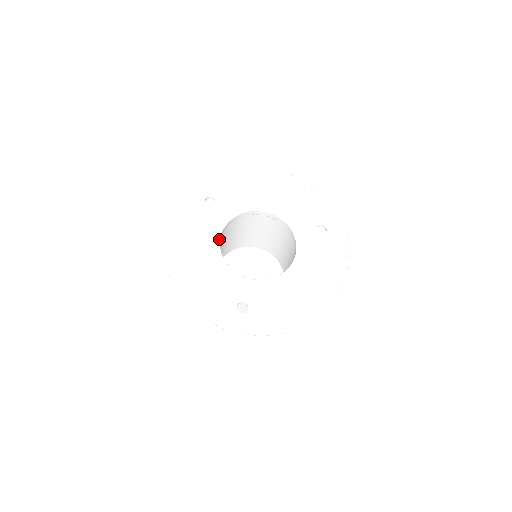
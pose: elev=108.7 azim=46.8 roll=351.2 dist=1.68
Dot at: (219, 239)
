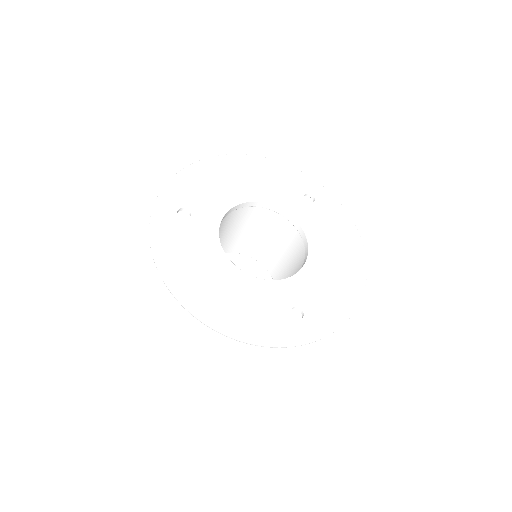
Dot at: (223, 251)
